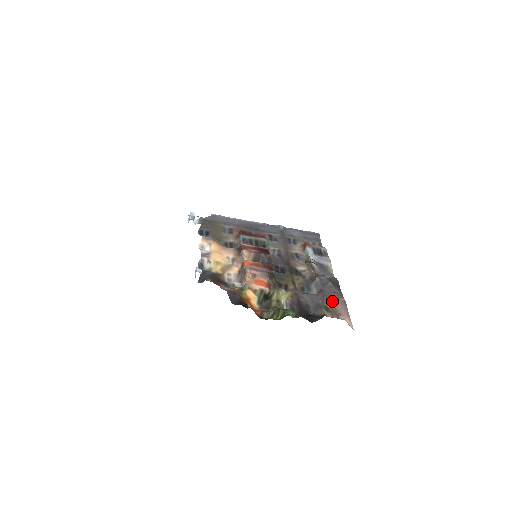
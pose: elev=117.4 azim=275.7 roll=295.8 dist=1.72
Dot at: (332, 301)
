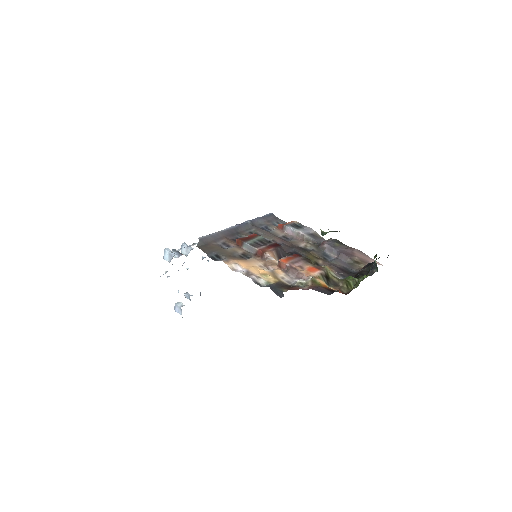
Dot at: (354, 255)
